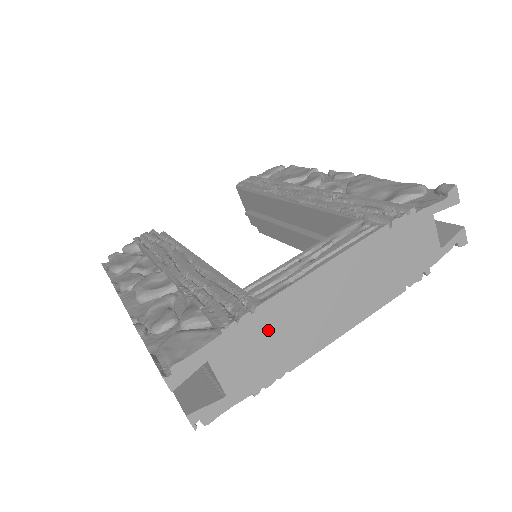
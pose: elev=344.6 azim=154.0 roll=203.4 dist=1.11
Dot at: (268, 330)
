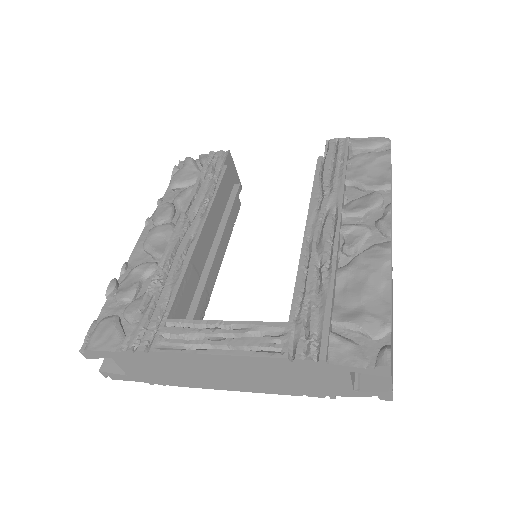
Dot at: (160, 364)
